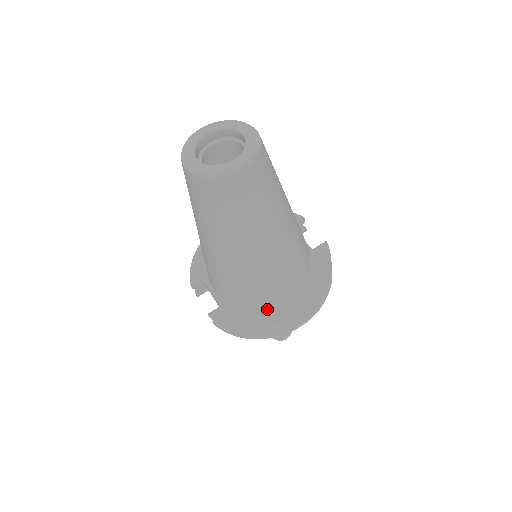
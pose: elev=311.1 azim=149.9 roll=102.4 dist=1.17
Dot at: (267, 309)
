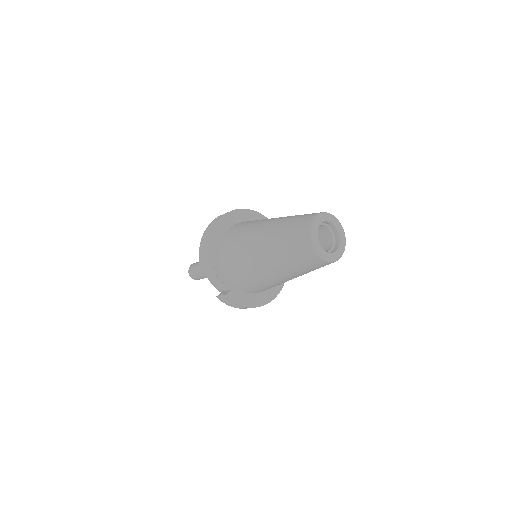
Dot at: (259, 293)
